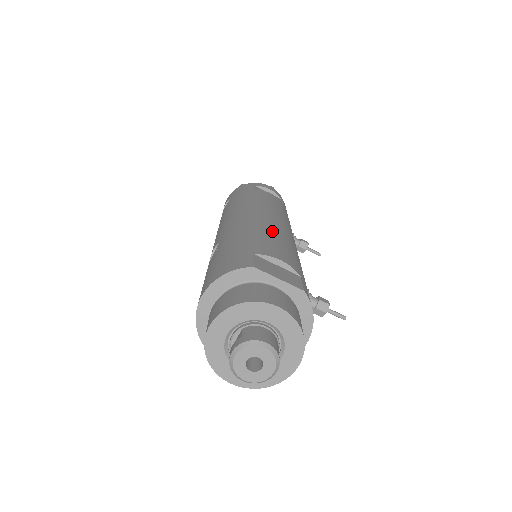
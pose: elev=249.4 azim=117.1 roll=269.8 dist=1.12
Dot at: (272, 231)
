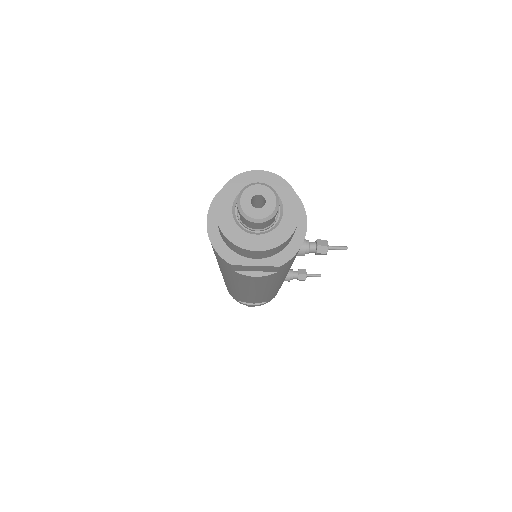
Dot at: occluded
